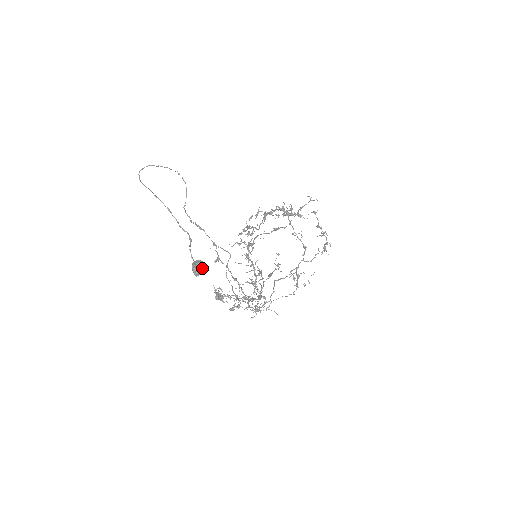
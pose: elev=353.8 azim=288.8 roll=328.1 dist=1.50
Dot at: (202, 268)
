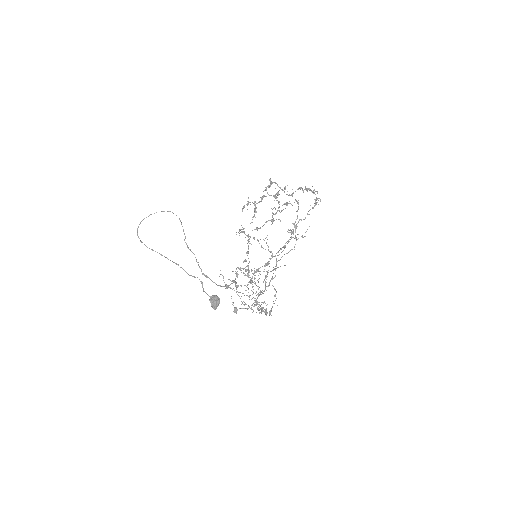
Dot at: (218, 303)
